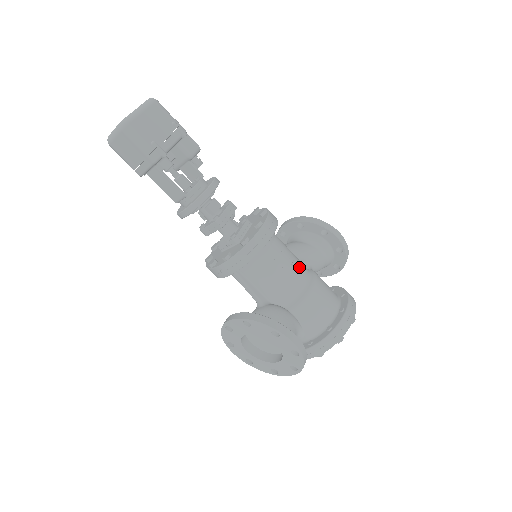
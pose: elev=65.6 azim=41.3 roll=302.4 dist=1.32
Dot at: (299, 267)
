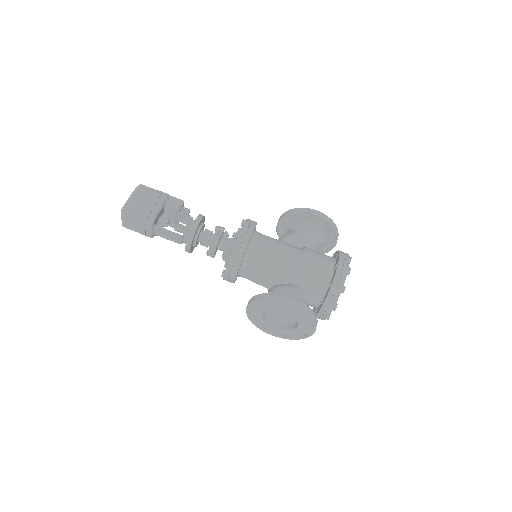
Dot at: (288, 249)
